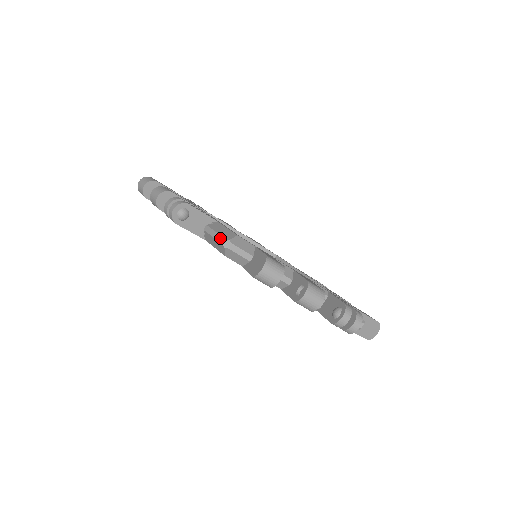
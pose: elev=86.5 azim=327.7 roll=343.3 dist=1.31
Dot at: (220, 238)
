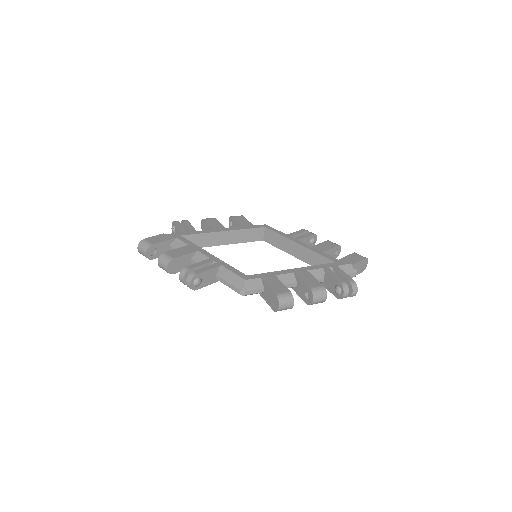
Dot at: (235, 289)
